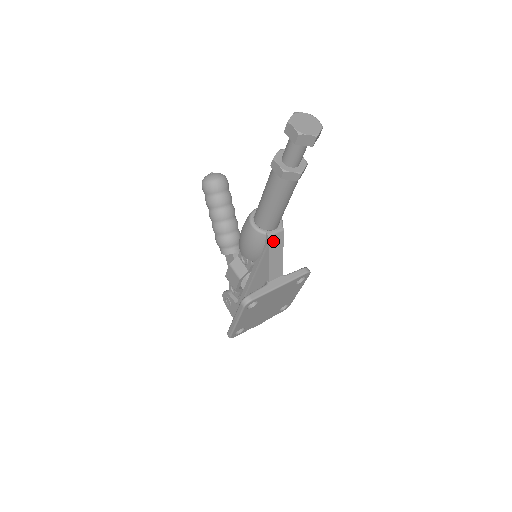
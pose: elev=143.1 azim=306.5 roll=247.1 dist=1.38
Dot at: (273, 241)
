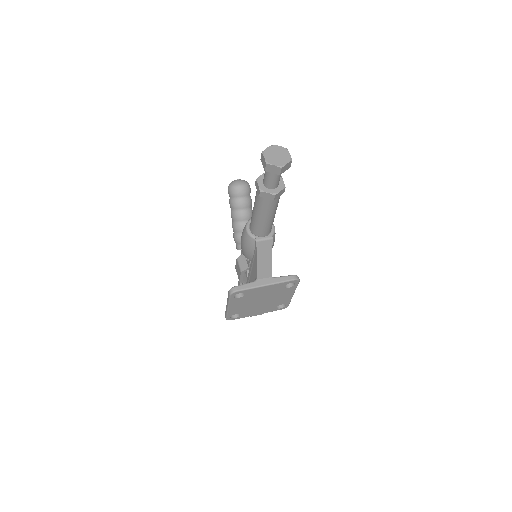
Dot at: (261, 246)
